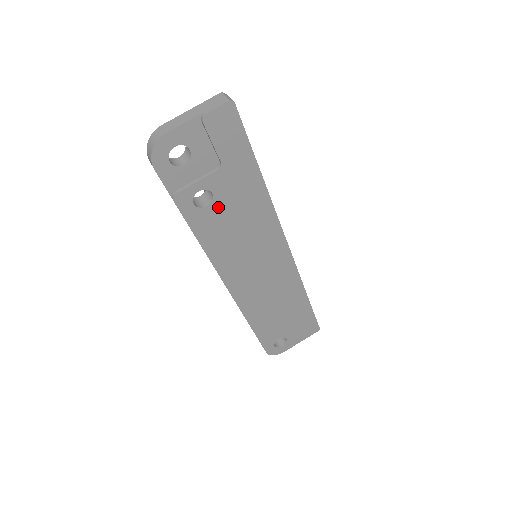
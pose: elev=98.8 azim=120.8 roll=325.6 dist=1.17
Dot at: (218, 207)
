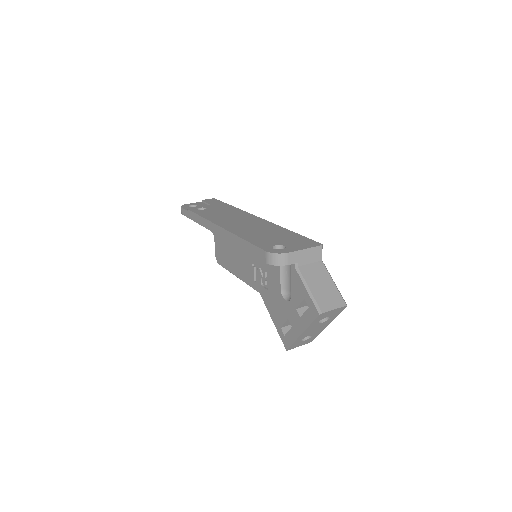
Dot at: (209, 210)
